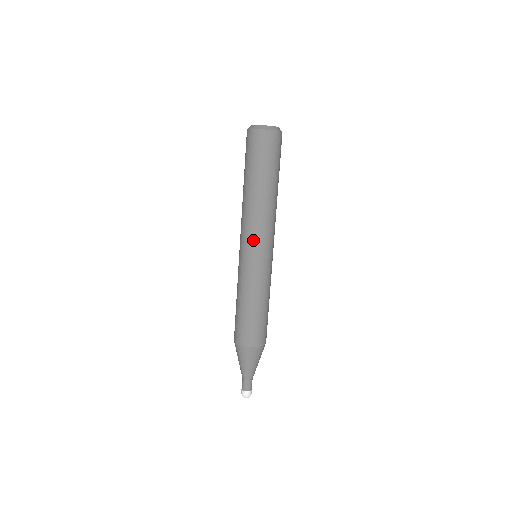
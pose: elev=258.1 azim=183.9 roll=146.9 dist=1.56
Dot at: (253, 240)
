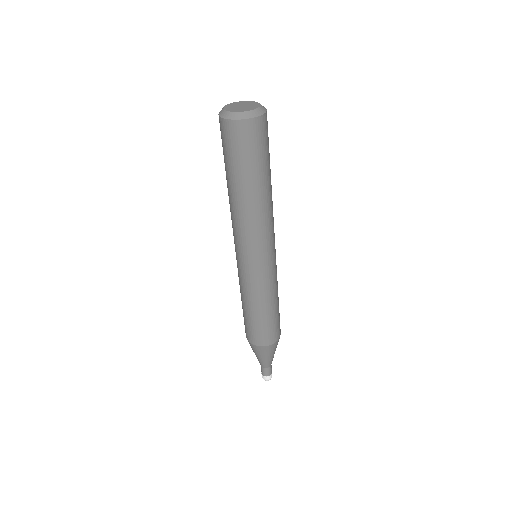
Dot at: (234, 241)
